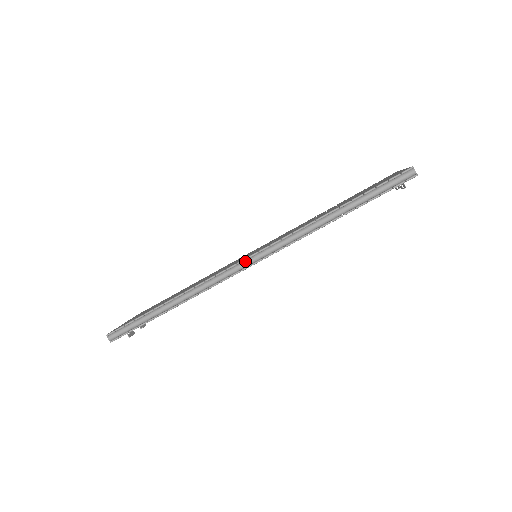
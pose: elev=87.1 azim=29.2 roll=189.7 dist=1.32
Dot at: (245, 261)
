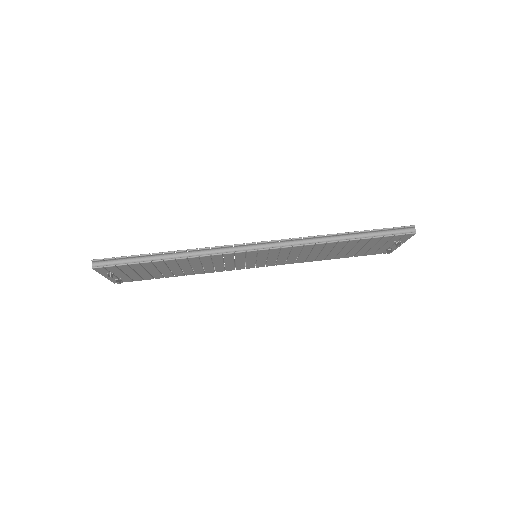
Dot at: (253, 245)
